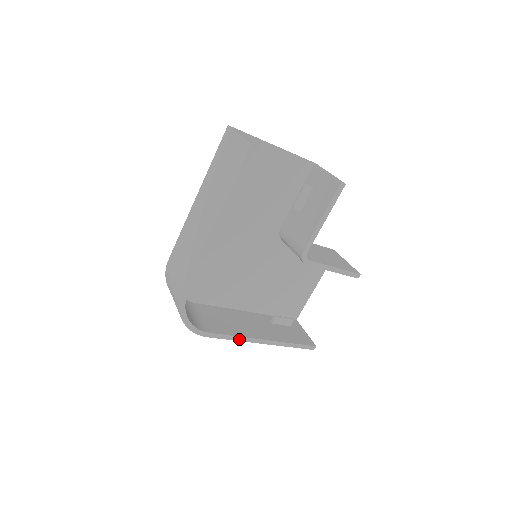
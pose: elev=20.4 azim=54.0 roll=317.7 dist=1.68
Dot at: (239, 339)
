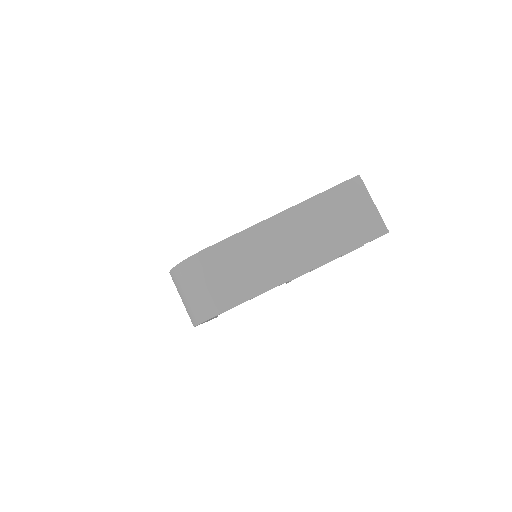
Dot at: occluded
